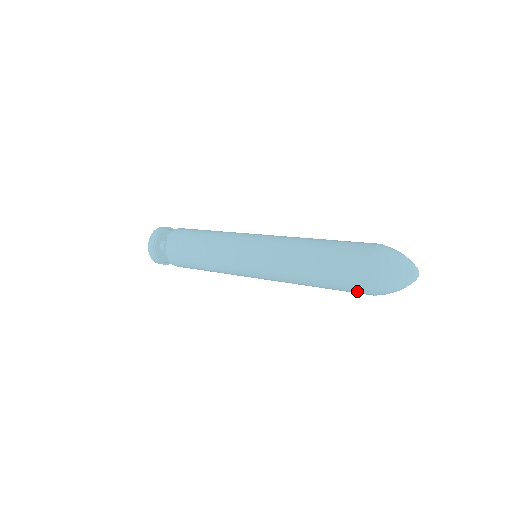
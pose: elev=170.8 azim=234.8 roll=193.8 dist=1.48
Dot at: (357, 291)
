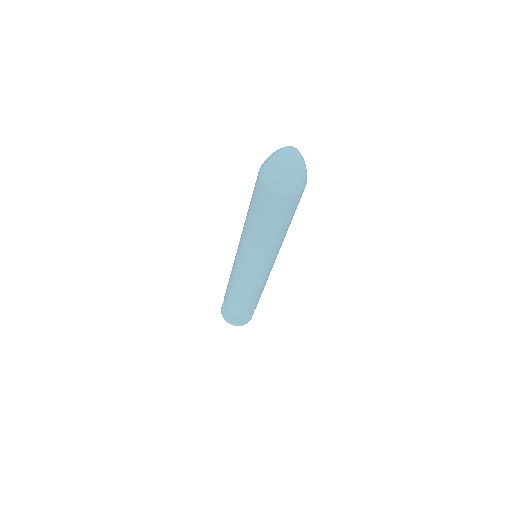
Dot at: (256, 182)
